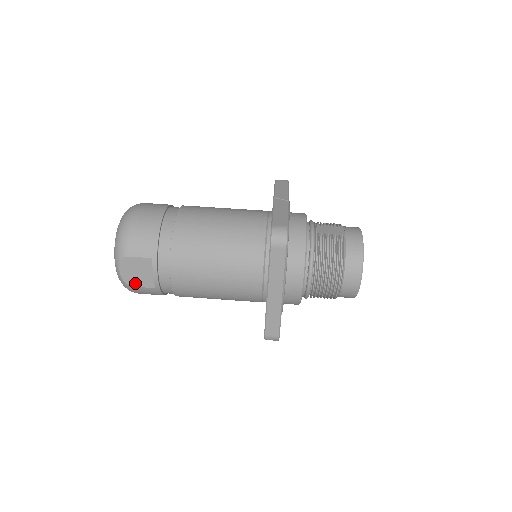
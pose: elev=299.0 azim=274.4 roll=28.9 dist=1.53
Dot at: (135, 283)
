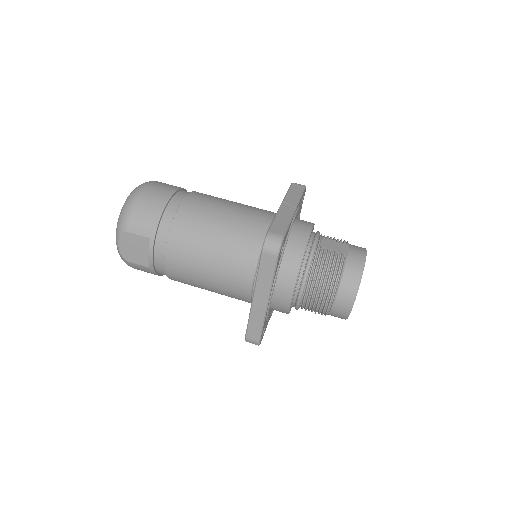
Dot at: (131, 259)
